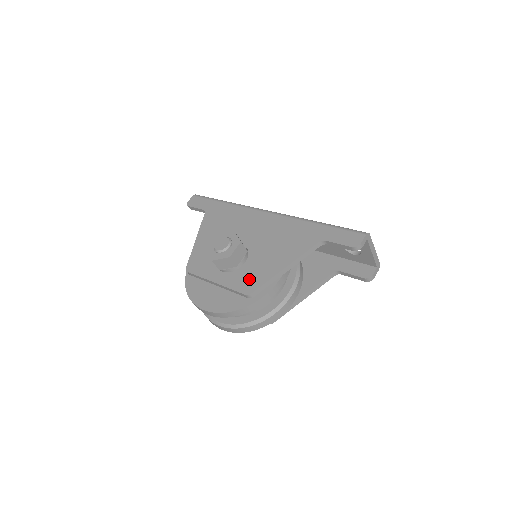
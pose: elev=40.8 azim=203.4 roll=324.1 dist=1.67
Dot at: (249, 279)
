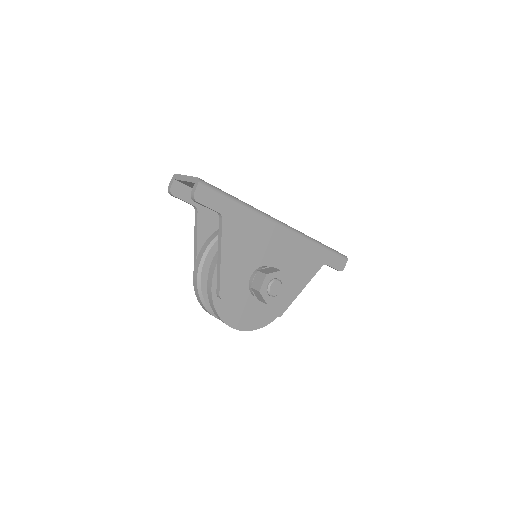
Dot at: (279, 303)
